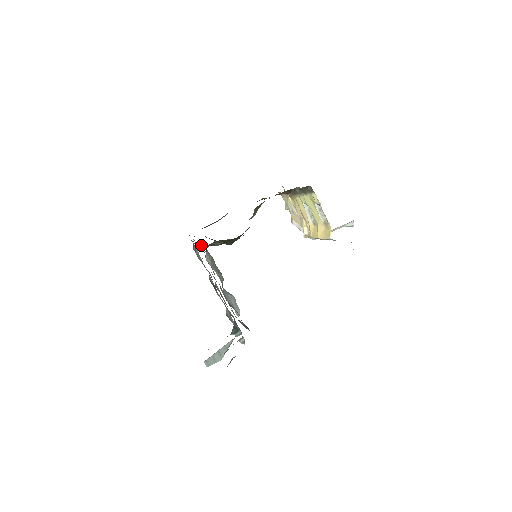
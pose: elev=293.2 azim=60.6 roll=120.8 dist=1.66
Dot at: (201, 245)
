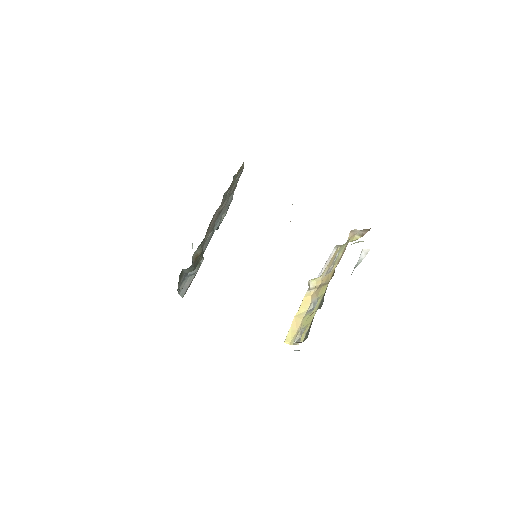
Dot at: occluded
